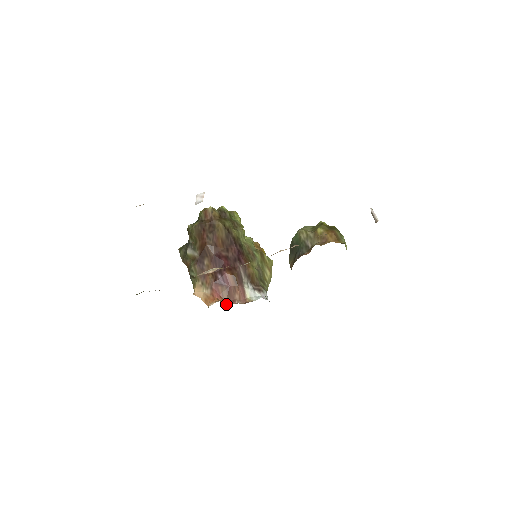
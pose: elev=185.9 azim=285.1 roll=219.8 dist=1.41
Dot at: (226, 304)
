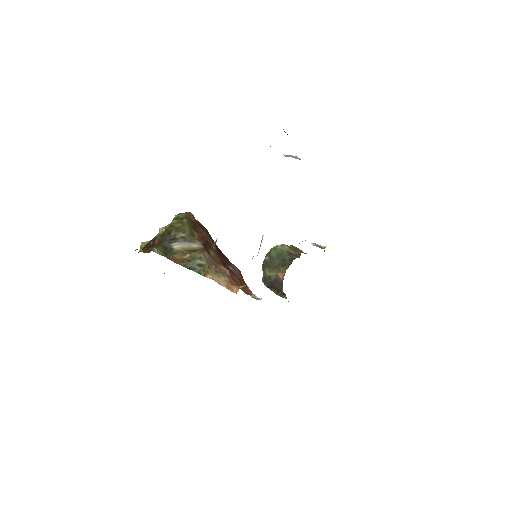
Dot at: (246, 293)
